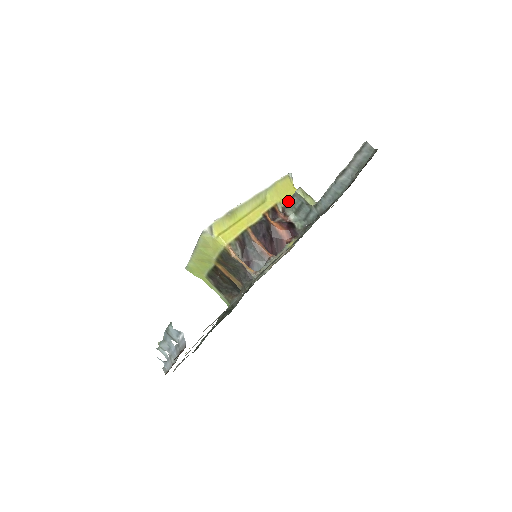
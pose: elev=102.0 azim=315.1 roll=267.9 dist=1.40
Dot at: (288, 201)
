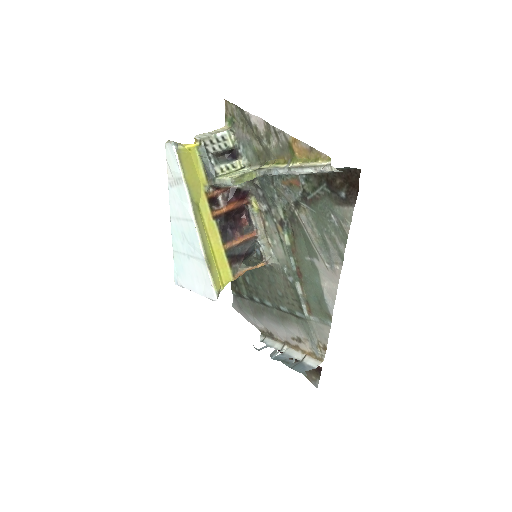
Dot at: (218, 185)
